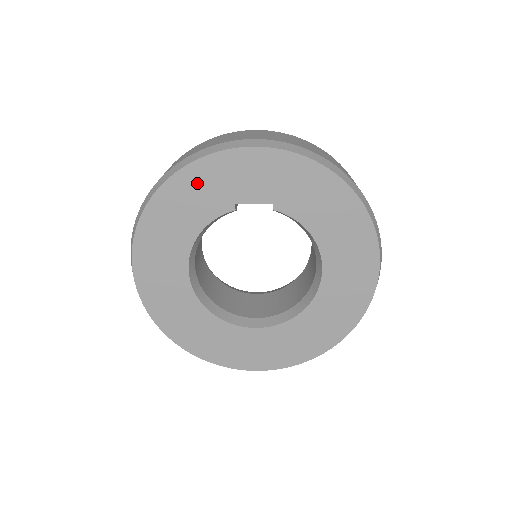
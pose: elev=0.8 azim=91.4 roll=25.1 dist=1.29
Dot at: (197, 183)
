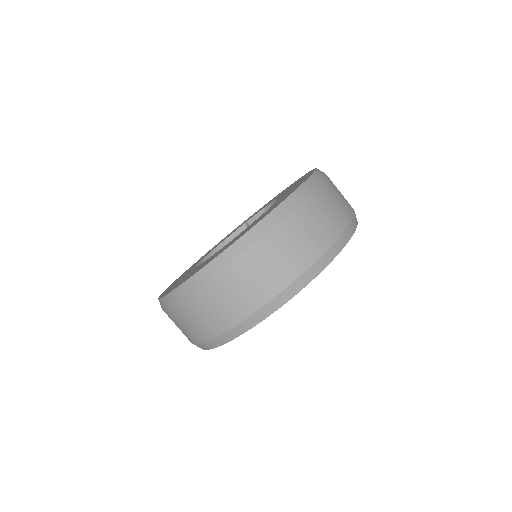
Dot at: occluded
